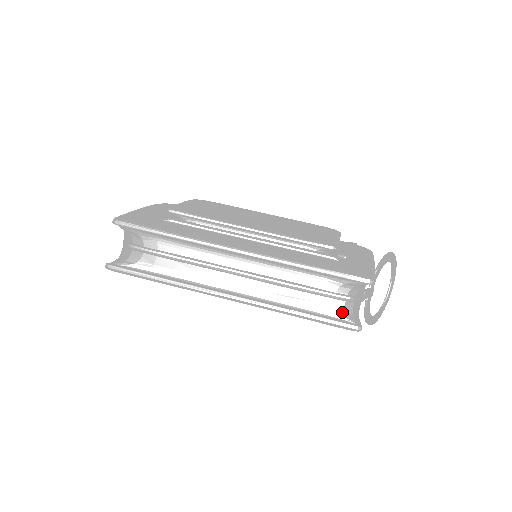
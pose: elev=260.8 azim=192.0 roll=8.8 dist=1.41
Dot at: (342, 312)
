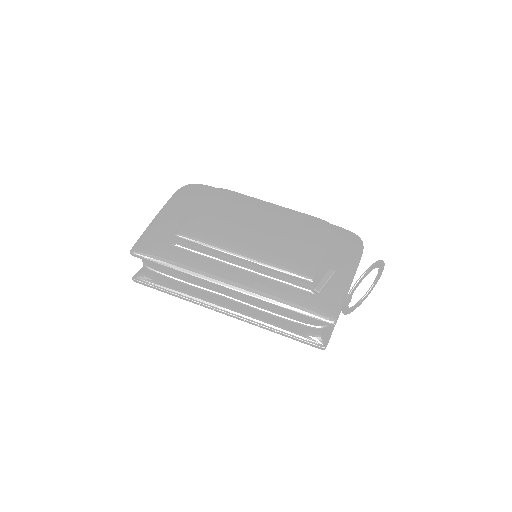
Dot at: (311, 335)
